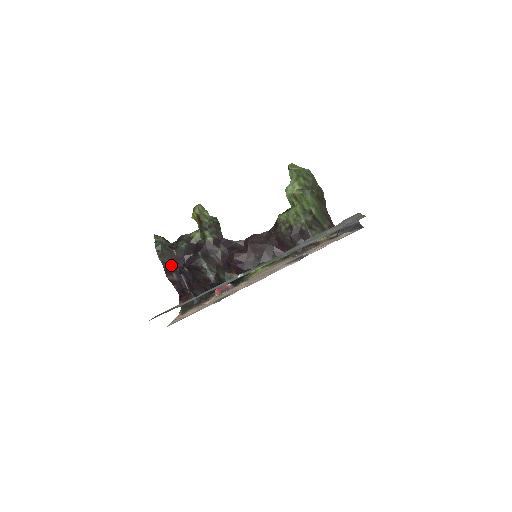
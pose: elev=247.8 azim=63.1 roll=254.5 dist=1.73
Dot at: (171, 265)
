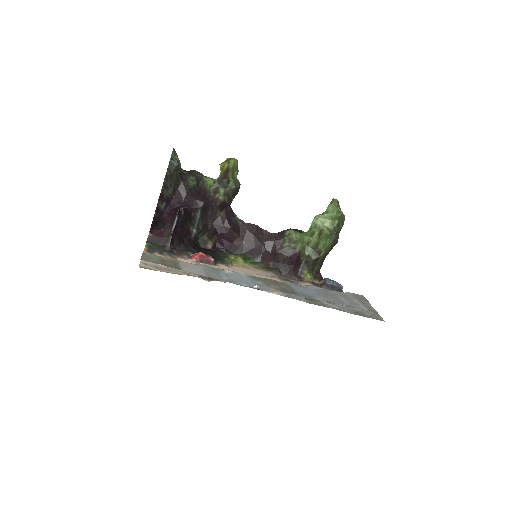
Dot at: (169, 193)
